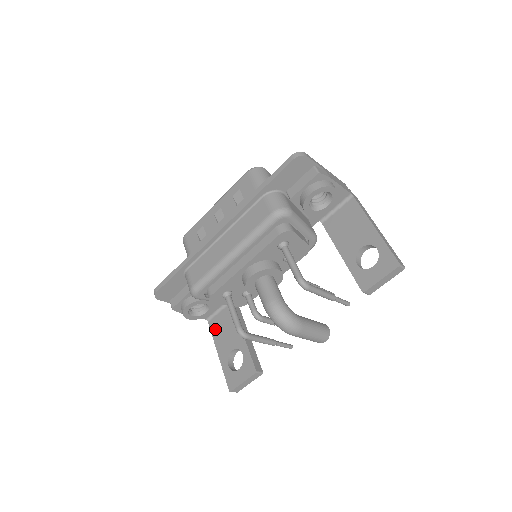
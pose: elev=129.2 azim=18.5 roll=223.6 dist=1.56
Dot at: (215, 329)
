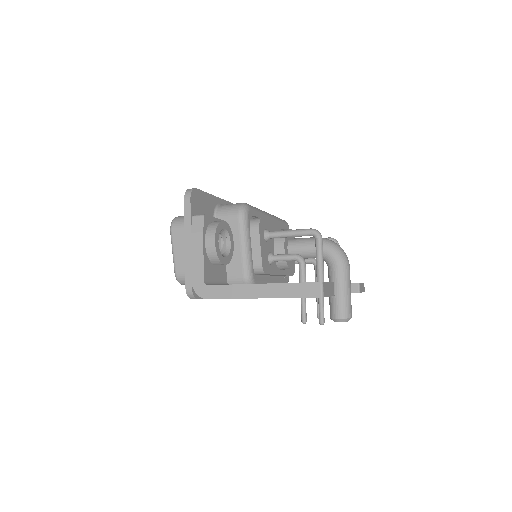
Dot at: occluded
